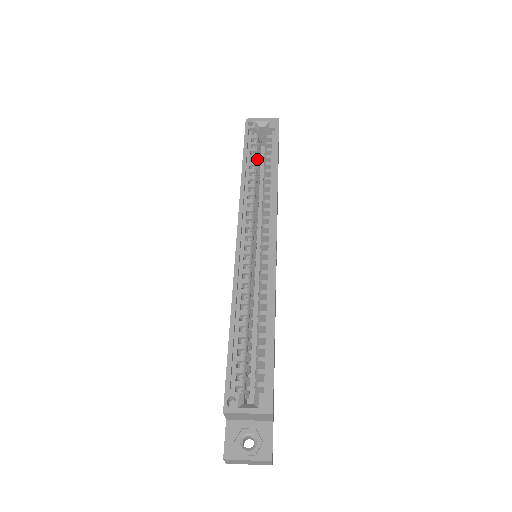
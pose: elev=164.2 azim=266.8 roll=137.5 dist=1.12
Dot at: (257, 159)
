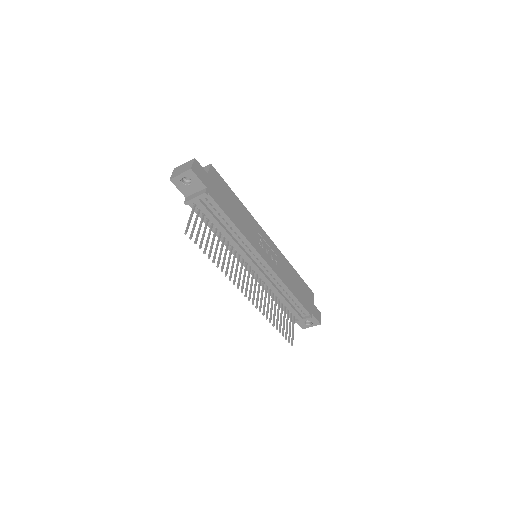
Dot at: occluded
